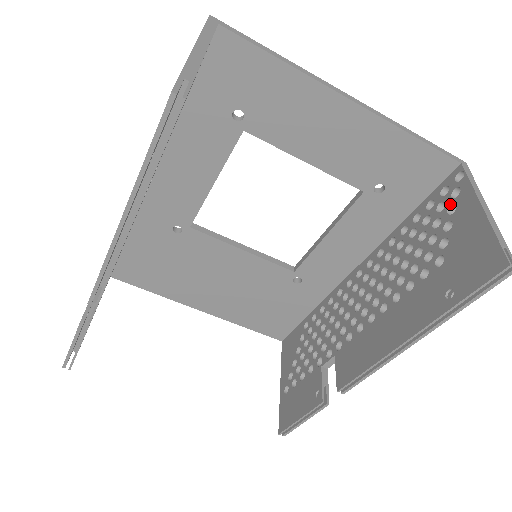
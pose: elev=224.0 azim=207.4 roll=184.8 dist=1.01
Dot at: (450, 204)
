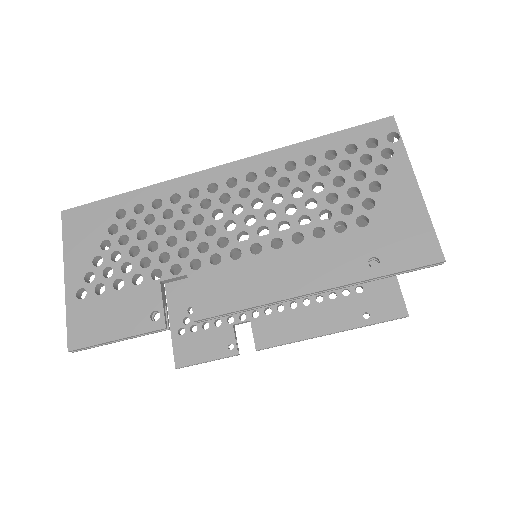
Dot at: occluded
